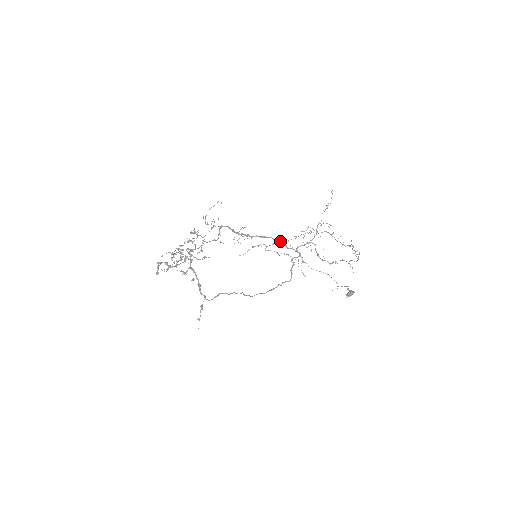
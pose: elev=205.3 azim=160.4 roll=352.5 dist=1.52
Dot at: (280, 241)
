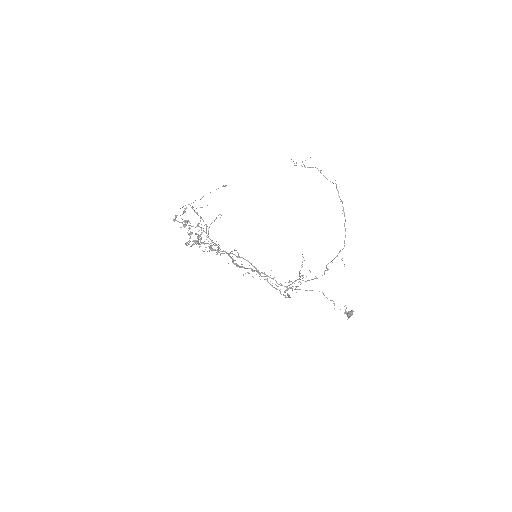
Dot at: occluded
